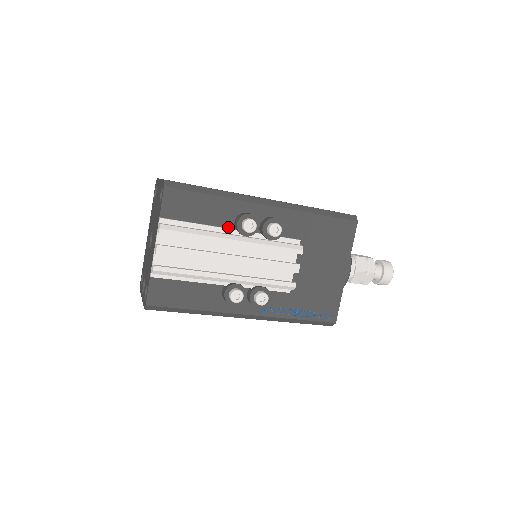
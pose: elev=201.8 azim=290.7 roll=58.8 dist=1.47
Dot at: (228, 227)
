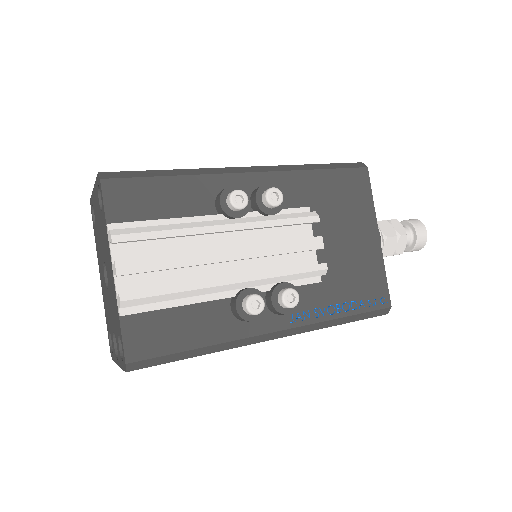
Dot at: (209, 215)
